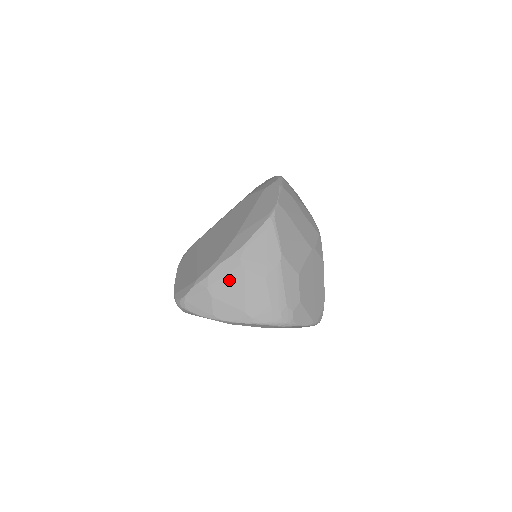
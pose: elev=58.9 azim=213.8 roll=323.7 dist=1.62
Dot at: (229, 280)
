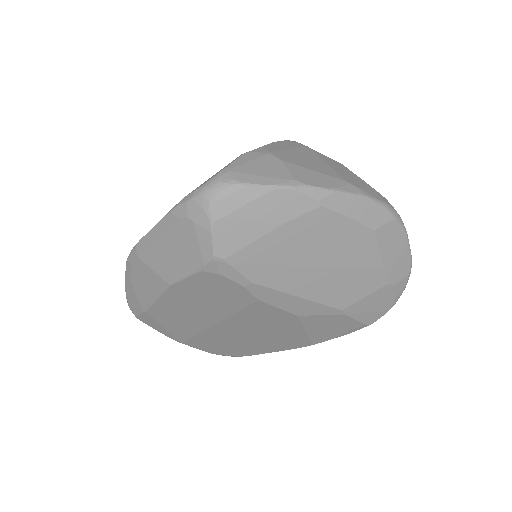
Dot at: (297, 153)
